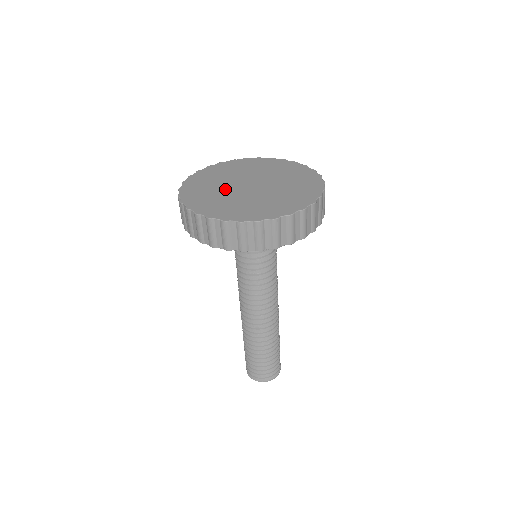
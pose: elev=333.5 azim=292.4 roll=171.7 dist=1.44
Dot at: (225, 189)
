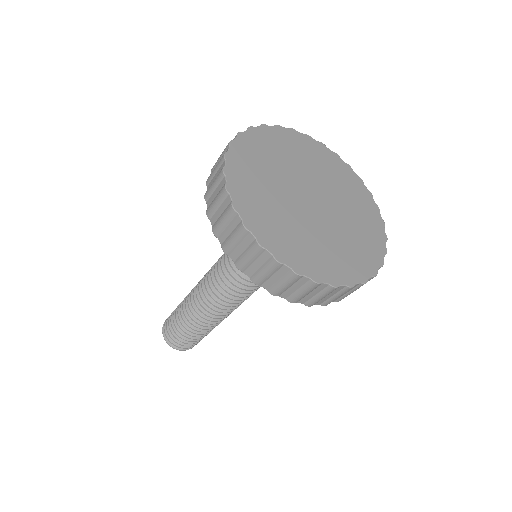
Dot at: (288, 172)
